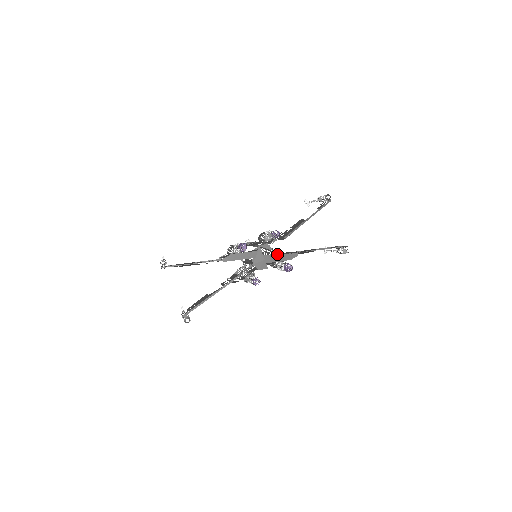
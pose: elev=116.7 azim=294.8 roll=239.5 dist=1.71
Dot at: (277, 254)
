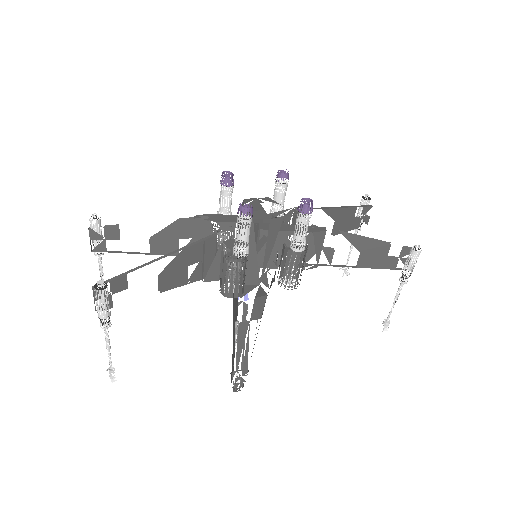
Dot at: occluded
